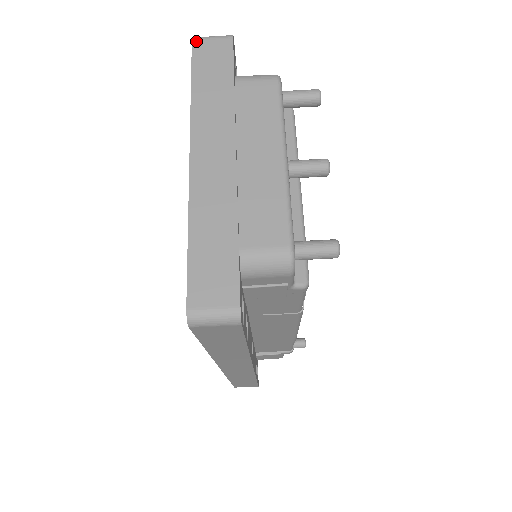
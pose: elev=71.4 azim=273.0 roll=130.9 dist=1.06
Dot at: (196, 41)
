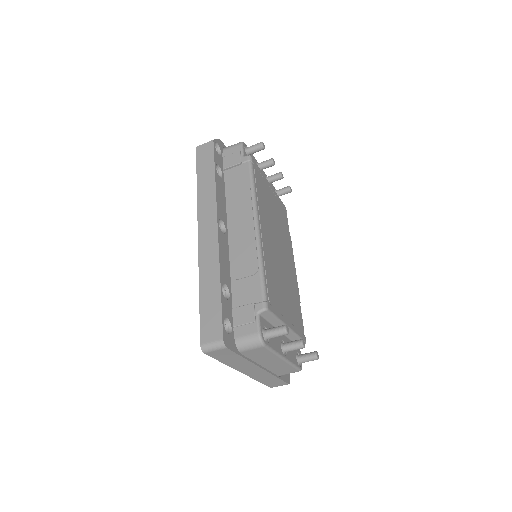
Dot at: (207, 353)
